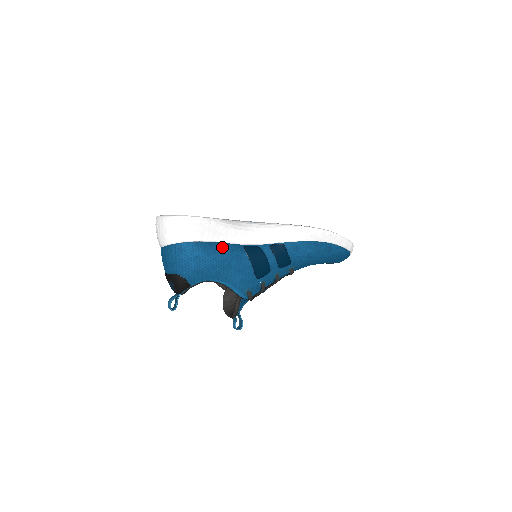
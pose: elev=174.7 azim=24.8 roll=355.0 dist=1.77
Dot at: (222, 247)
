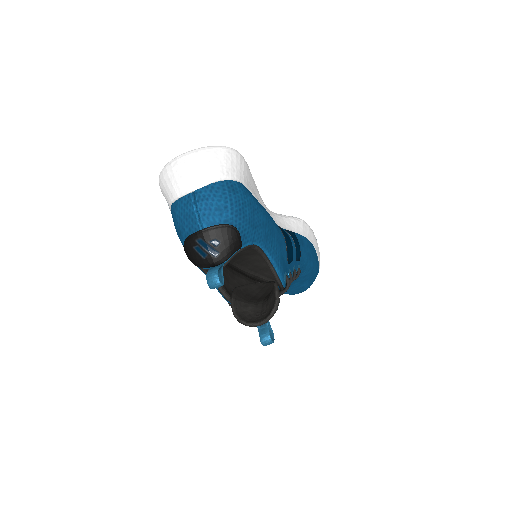
Dot at: occluded
